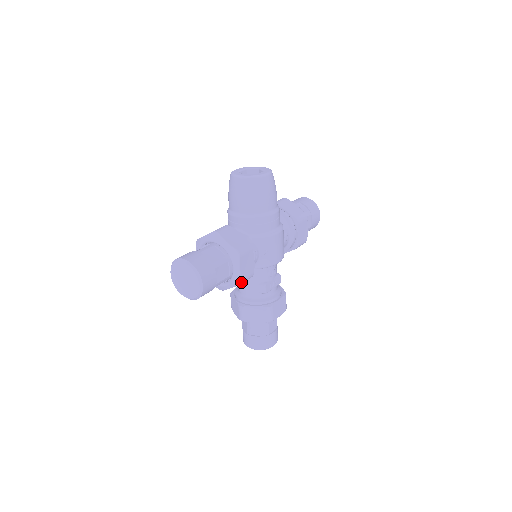
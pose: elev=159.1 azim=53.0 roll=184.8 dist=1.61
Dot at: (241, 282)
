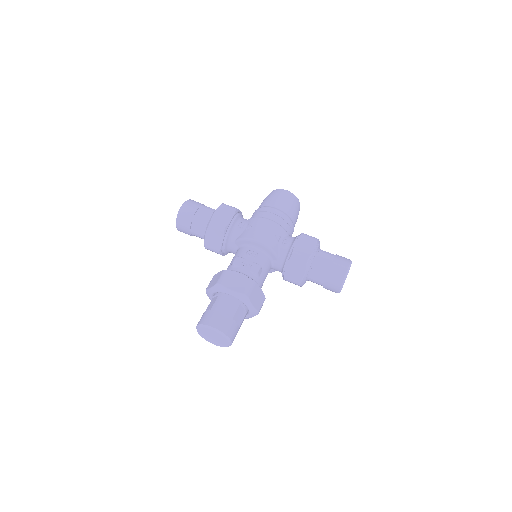
Dot at: (211, 222)
